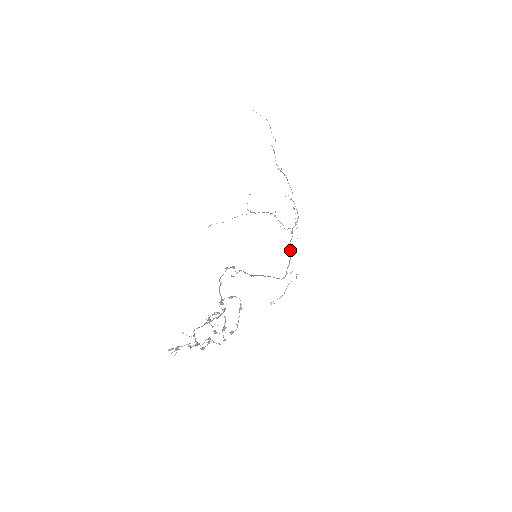
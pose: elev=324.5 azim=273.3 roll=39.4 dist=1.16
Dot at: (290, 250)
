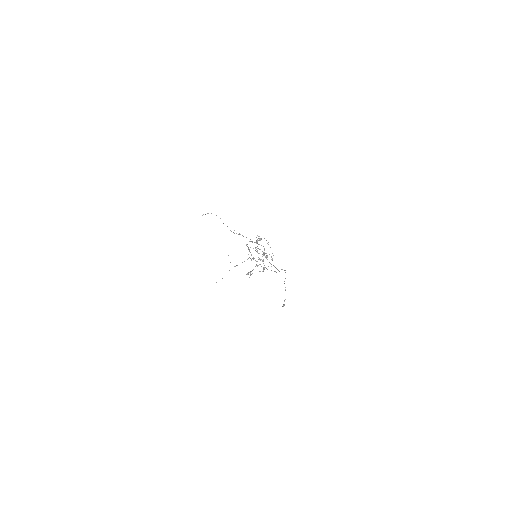
Dot at: (271, 264)
